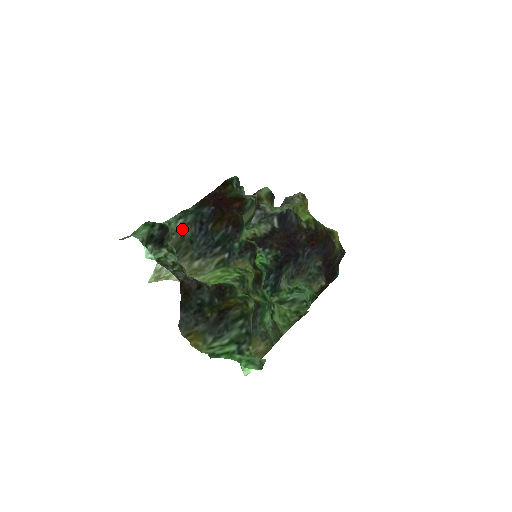
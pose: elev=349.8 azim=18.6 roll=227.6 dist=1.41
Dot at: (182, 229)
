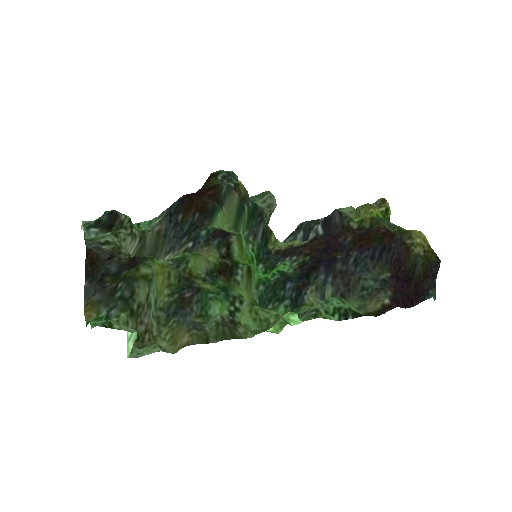
Dot at: (158, 225)
